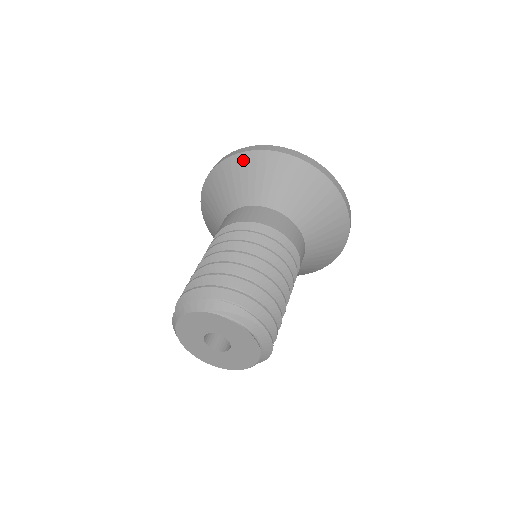
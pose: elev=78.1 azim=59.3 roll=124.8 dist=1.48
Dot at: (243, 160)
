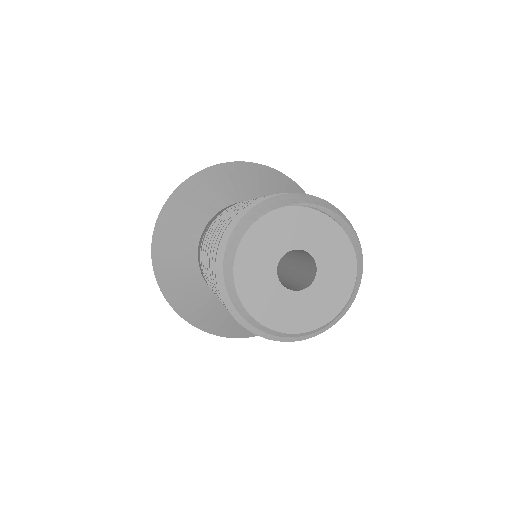
Dot at: (221, 169)
